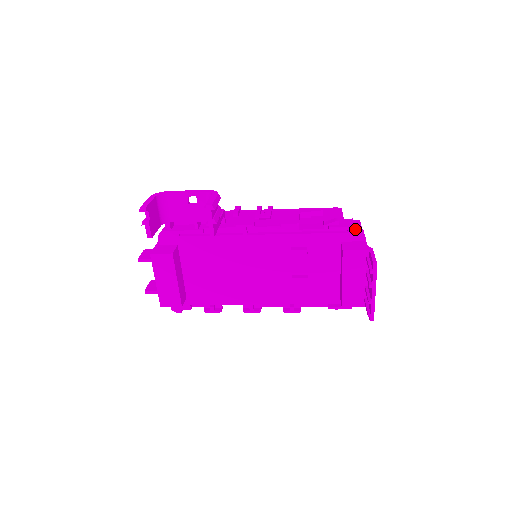
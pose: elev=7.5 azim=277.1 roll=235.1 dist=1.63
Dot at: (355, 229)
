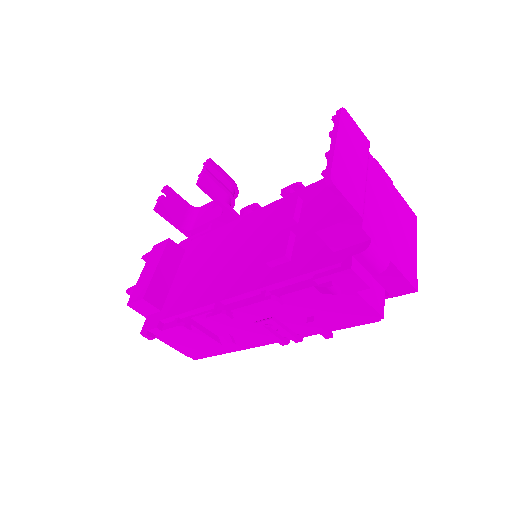
Dot at: occluded
